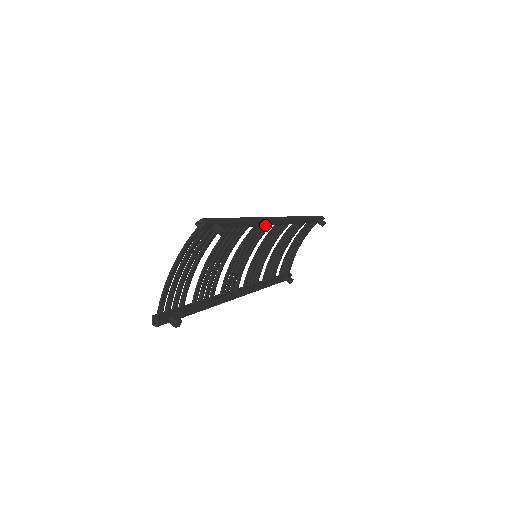
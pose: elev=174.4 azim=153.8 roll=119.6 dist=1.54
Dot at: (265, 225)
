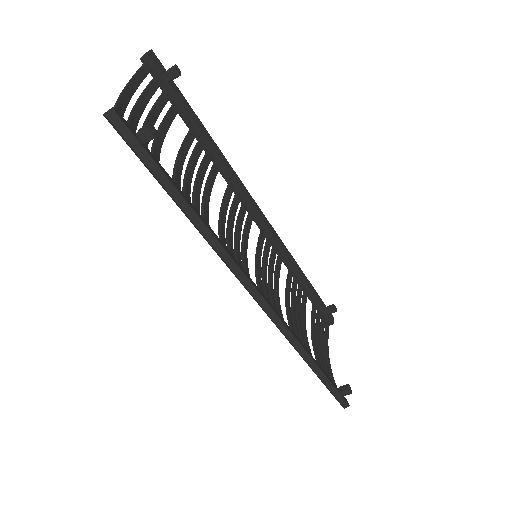
Dot at: (242, 191)
